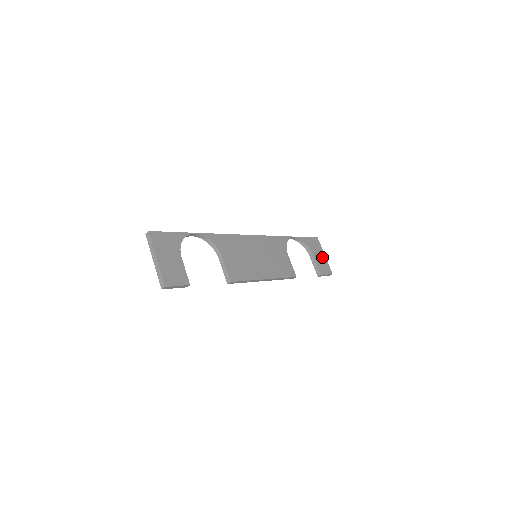
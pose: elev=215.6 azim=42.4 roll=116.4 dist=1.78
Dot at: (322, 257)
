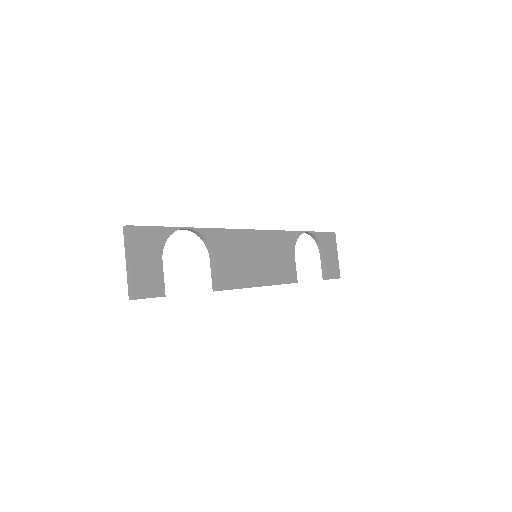
Dot at: (334, 257)
